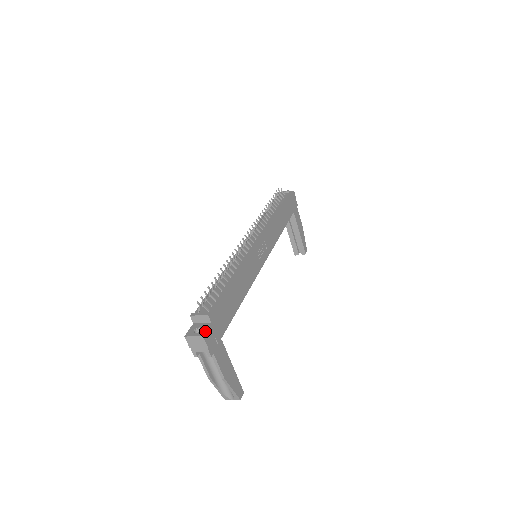
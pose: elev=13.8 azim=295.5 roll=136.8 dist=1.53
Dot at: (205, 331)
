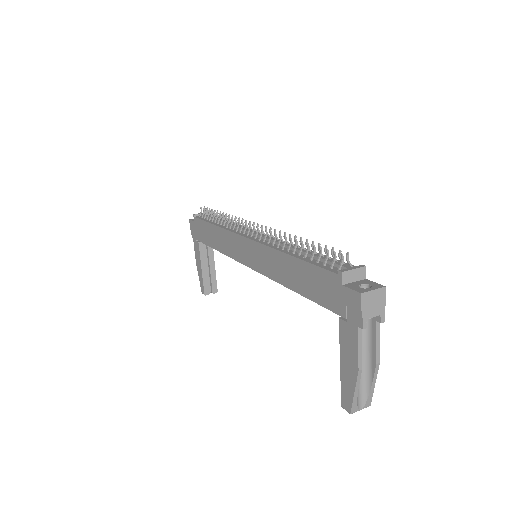
Dot at: occluded
